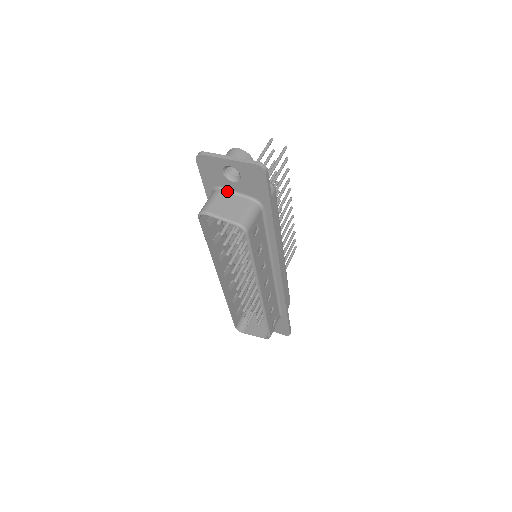
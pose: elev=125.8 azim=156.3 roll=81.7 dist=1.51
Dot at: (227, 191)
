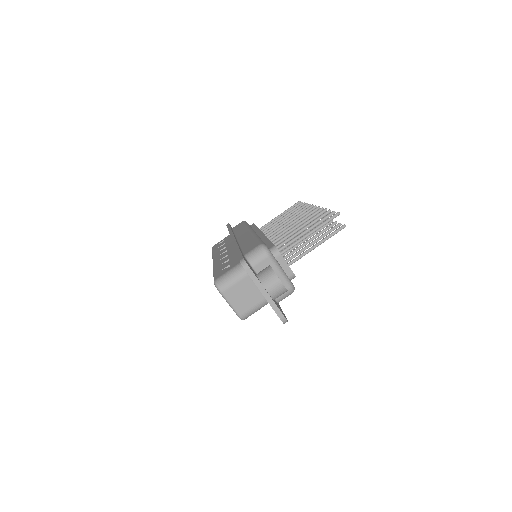
Dot at: occluded
